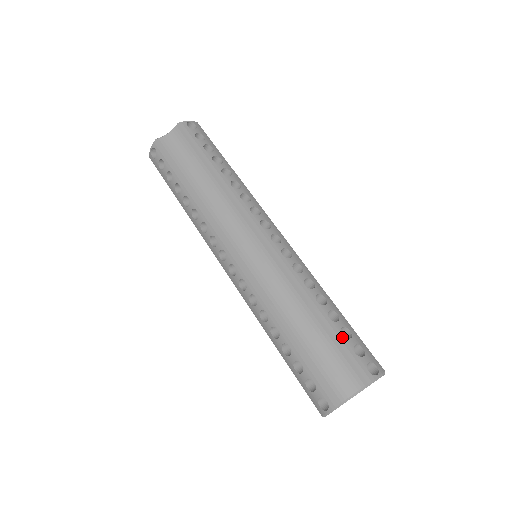
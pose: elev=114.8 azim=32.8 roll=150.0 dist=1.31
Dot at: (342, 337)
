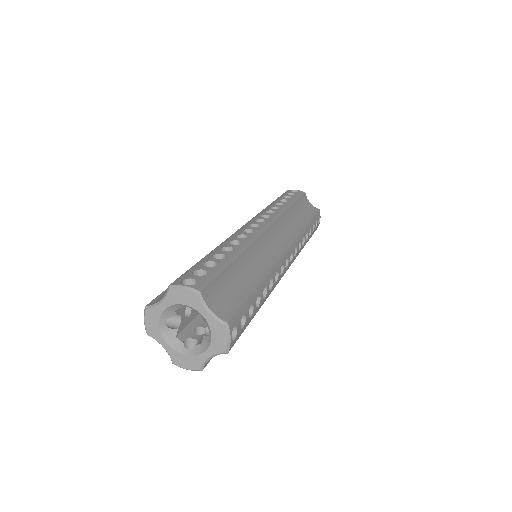
Dot at: (201, 264)
